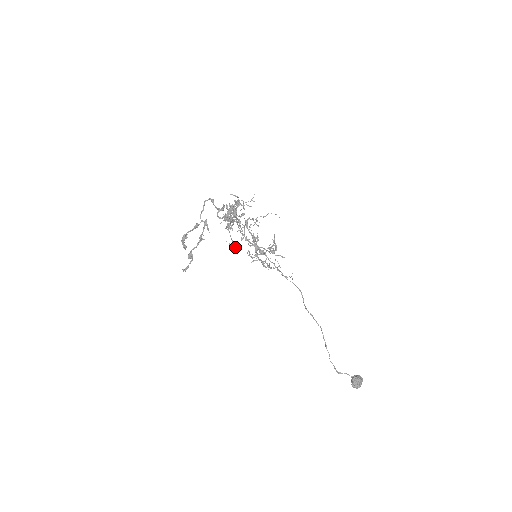
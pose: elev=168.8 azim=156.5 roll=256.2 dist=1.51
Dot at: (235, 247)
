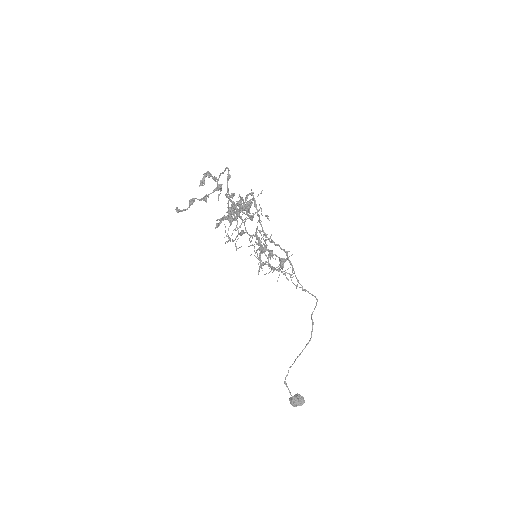
Dot at: (229, 237)
